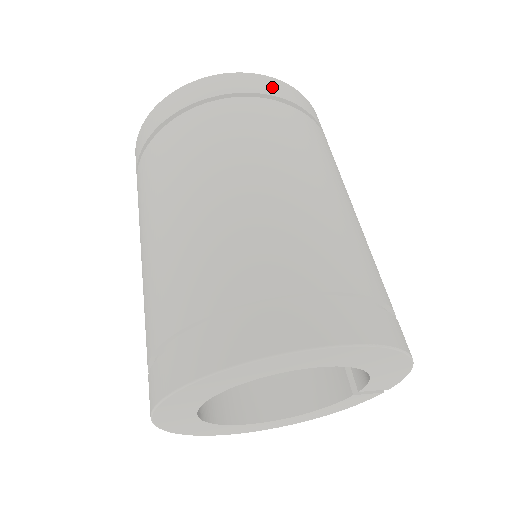
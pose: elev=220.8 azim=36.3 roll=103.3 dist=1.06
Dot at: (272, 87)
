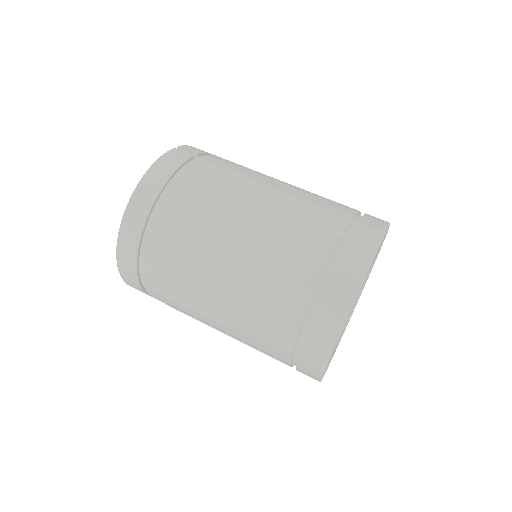
Dot at: (128, 253)
